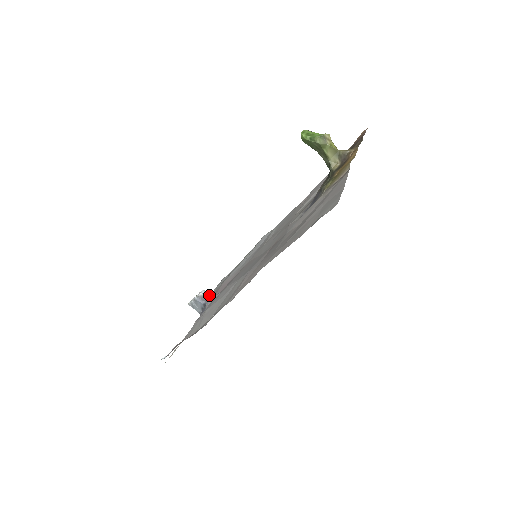
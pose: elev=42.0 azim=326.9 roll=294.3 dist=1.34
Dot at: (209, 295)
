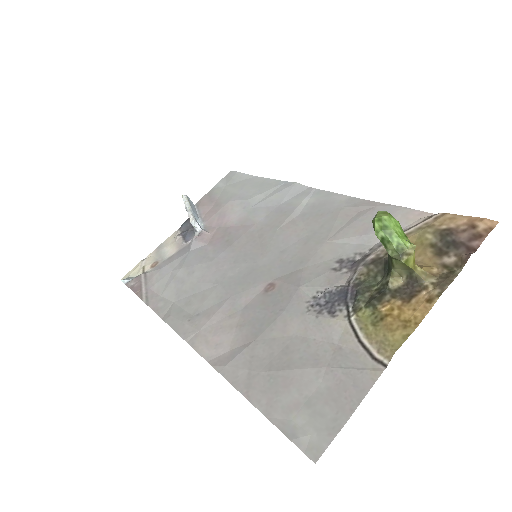
Dot at: (199, 228)
